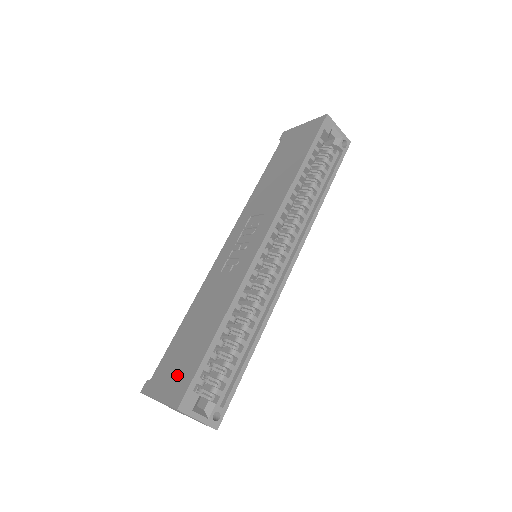
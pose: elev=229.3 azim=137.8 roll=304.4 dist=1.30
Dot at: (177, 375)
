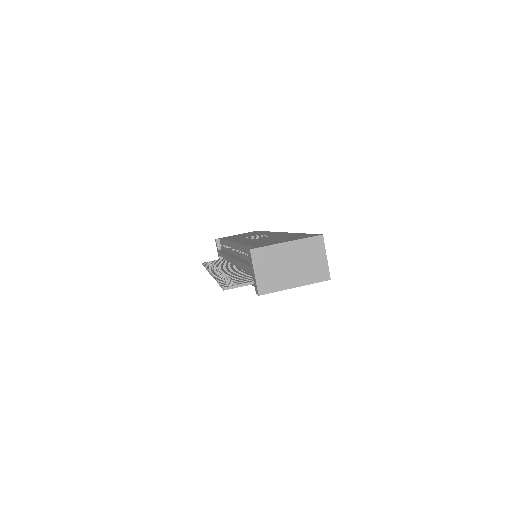
Dot at: (291, 238)
